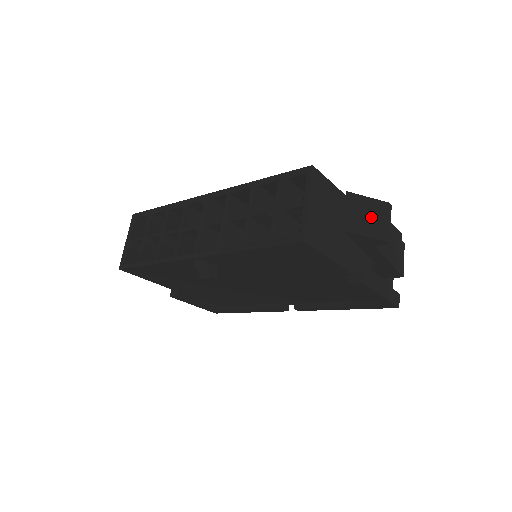
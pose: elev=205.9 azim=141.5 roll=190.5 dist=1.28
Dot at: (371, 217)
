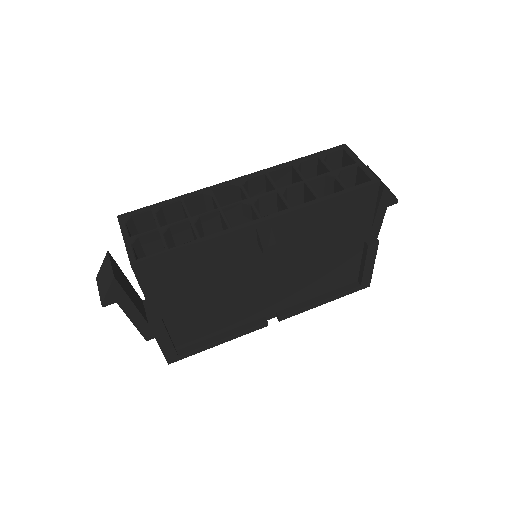
Dot at: occluded
